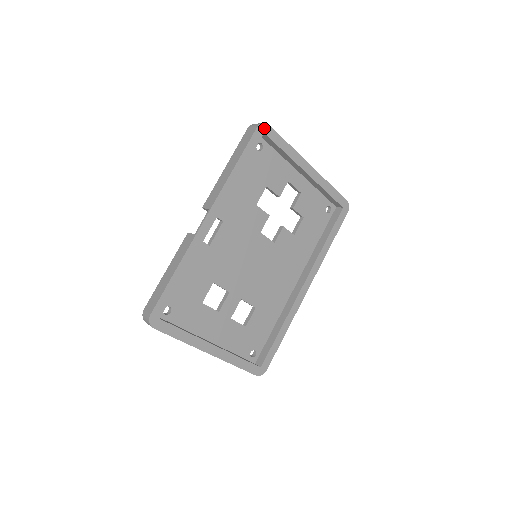
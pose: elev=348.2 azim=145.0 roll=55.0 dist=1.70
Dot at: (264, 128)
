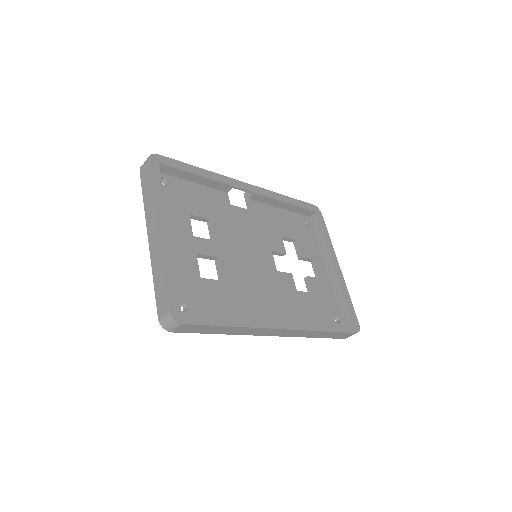
Dot at: (317, 211)
